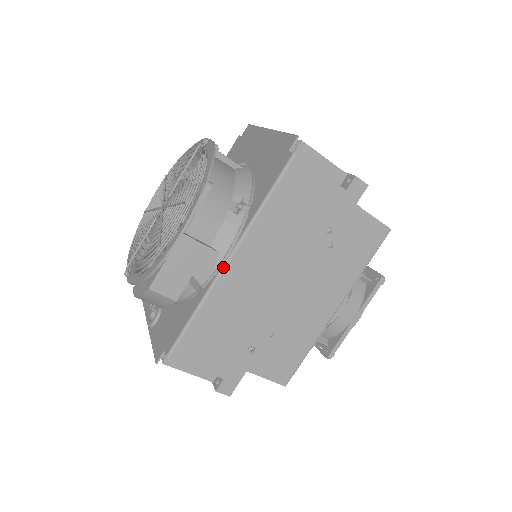
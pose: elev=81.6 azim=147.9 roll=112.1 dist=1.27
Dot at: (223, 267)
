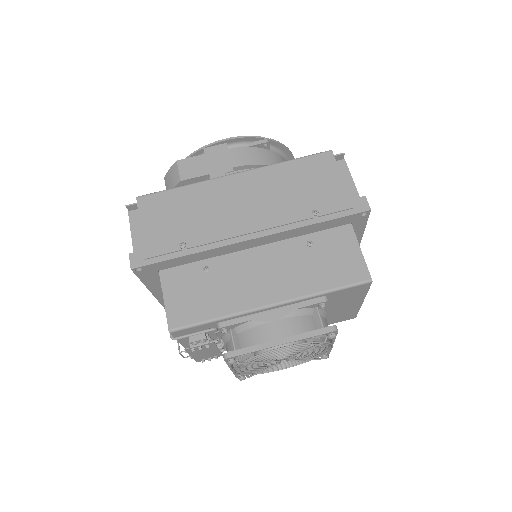
Dot at: (227, 175)
